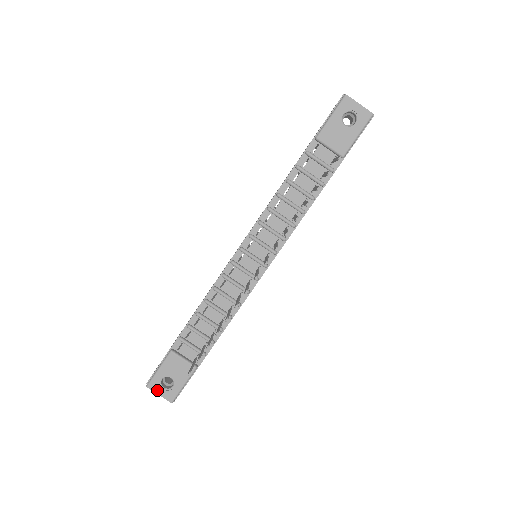
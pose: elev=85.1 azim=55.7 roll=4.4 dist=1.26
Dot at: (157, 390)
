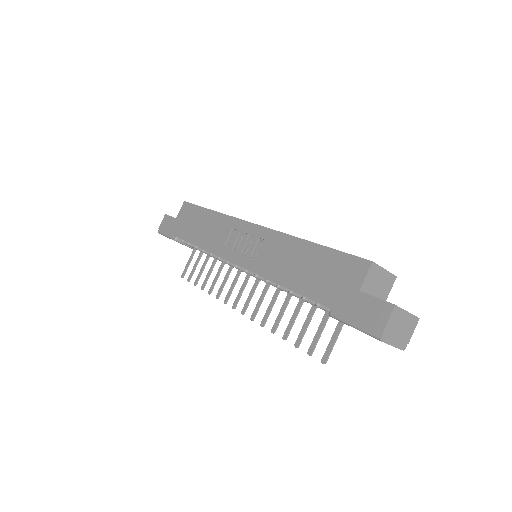
Dot at: occluded
